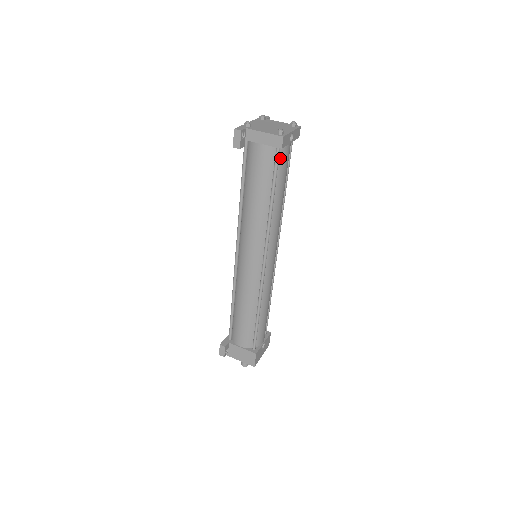
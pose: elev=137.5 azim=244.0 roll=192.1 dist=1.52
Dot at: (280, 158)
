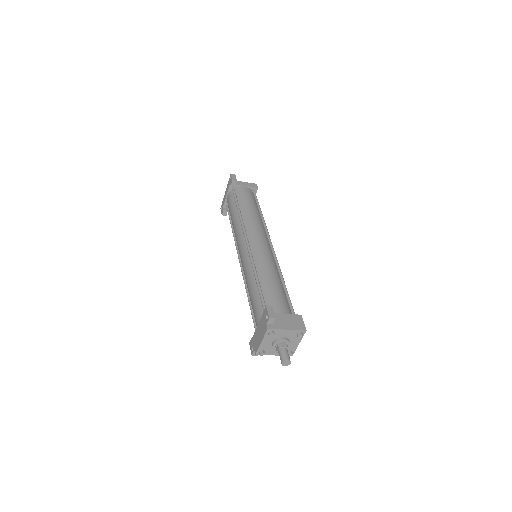
Dot at: occluded
